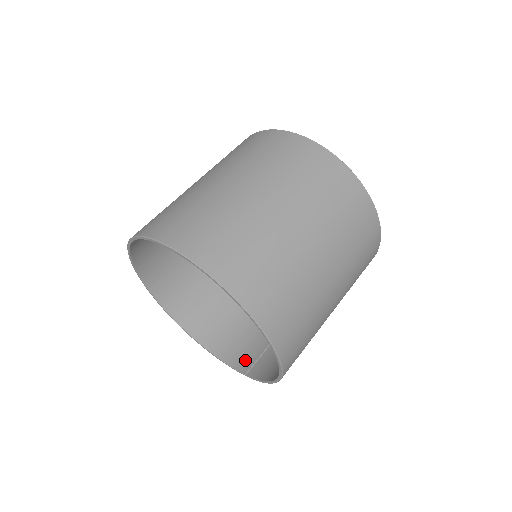
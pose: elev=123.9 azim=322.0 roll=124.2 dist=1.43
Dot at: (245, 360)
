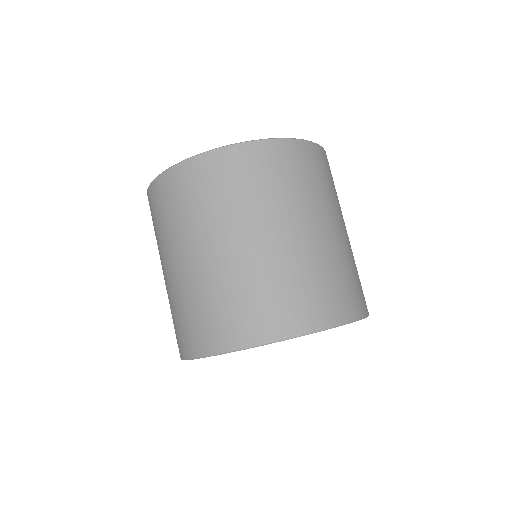
Dot at: occluded
